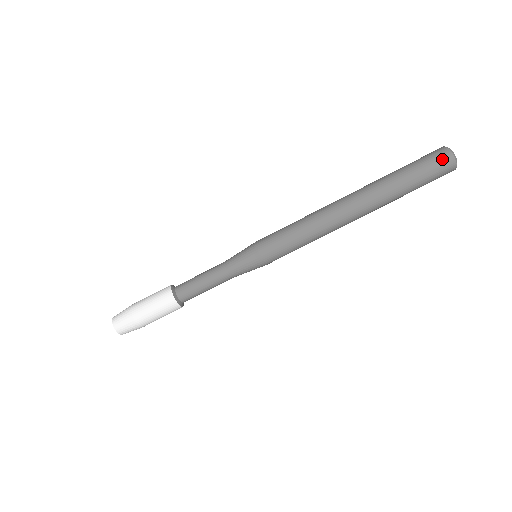
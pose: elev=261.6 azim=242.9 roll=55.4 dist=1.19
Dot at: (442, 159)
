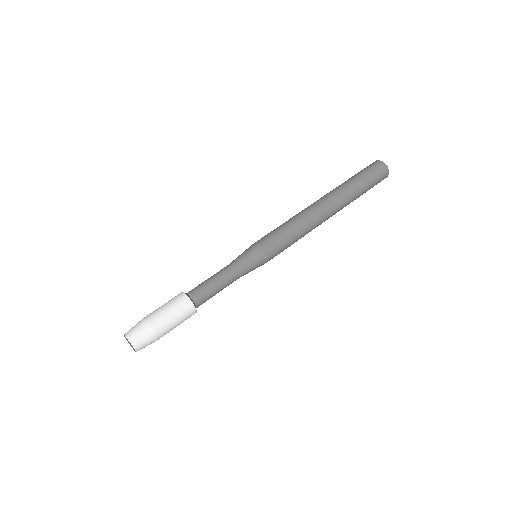
Dot at: (372, 164)
